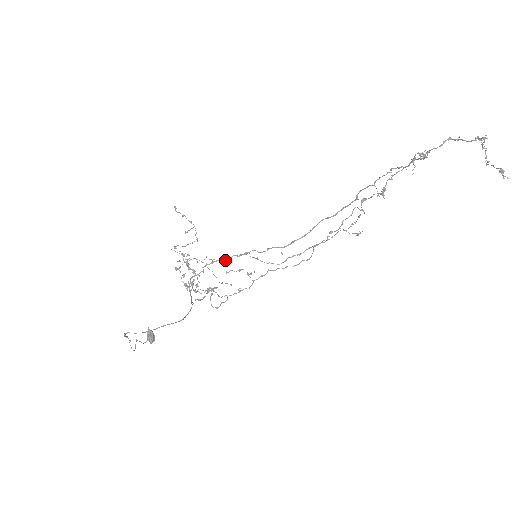
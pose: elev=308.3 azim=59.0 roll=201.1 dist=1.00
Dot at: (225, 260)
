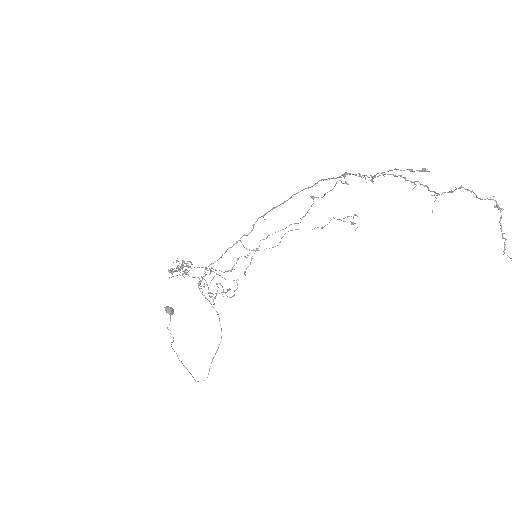
Dot at: occluded
